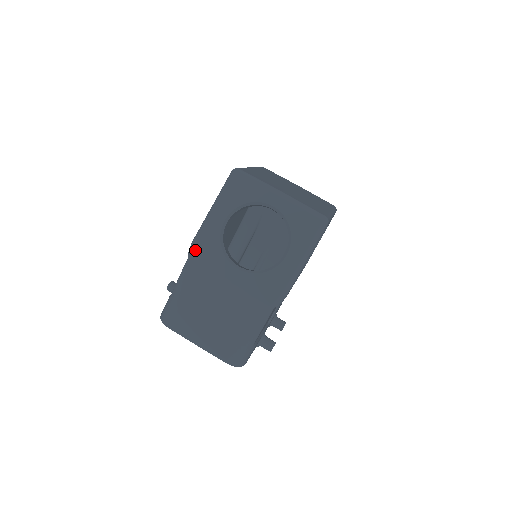
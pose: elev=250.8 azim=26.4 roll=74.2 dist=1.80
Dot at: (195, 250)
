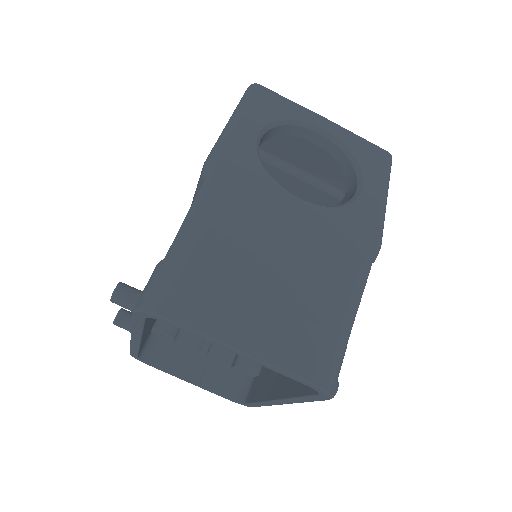
Dot at: (219, 166)
